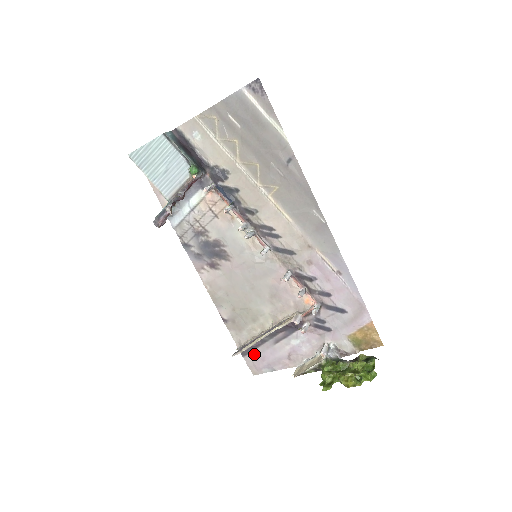
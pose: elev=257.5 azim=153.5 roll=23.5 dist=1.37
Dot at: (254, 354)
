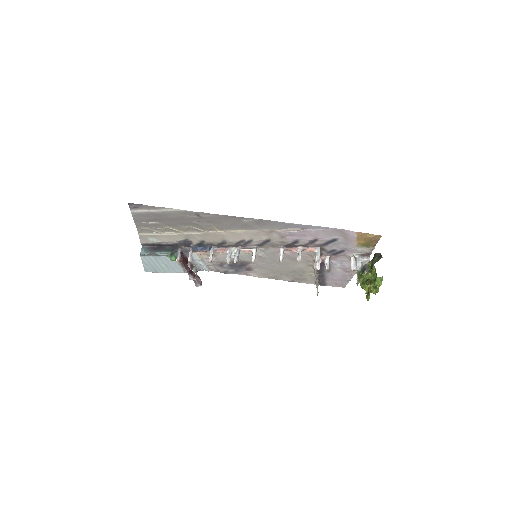
Dot at: (329, 282)
